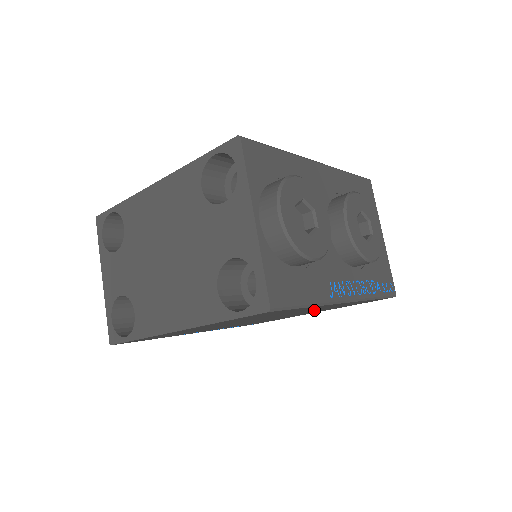
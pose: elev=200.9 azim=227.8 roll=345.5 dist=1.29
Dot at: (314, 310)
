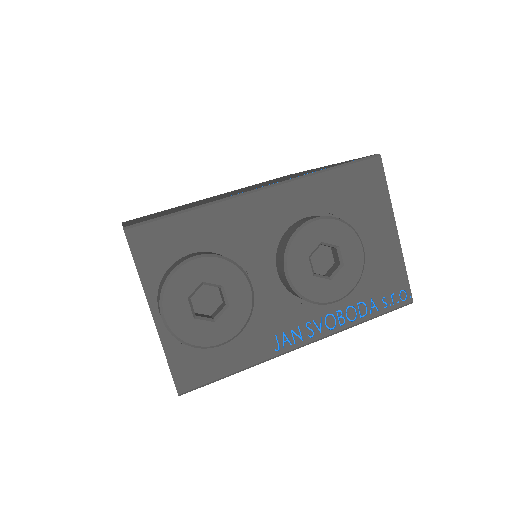
Dot at: occluded
